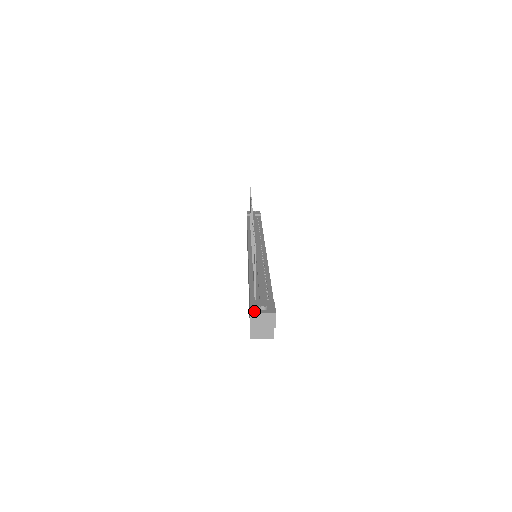
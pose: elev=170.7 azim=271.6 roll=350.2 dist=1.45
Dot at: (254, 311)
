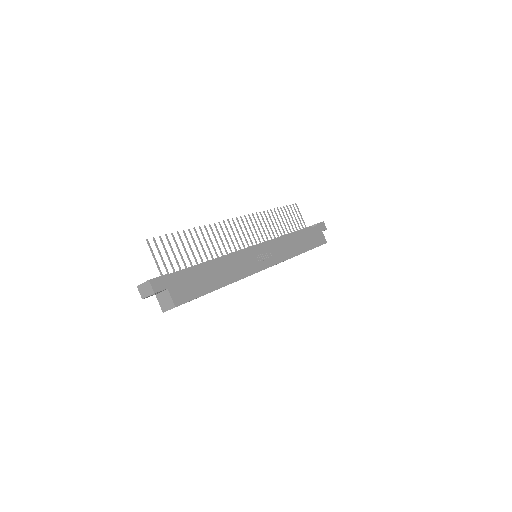
Dot at: (140, 284)
